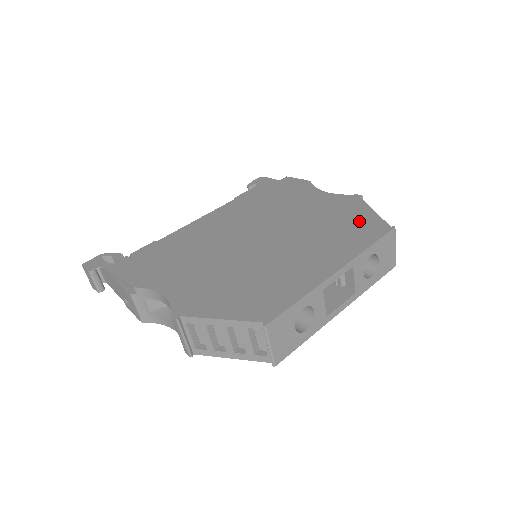
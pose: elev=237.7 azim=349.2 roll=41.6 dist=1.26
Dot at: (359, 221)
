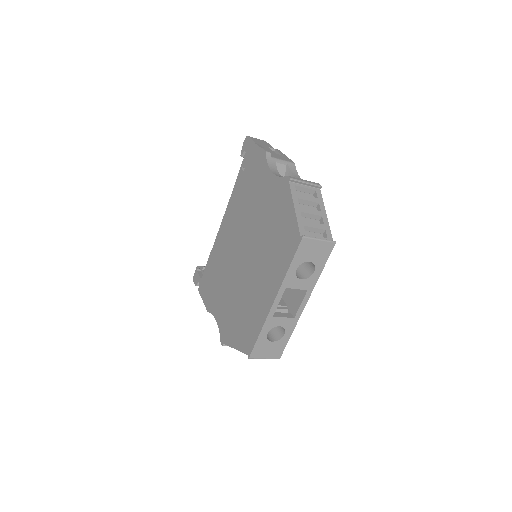
Dot at: (286, 227)
